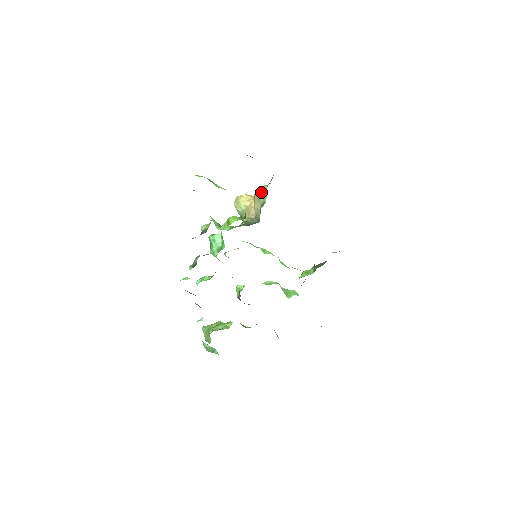
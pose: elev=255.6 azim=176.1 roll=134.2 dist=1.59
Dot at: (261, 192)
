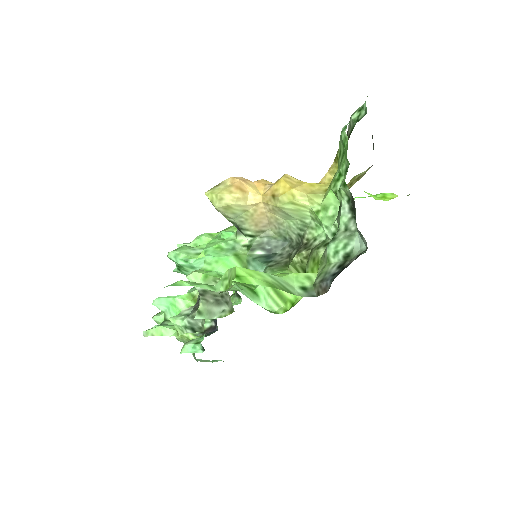
Dot at: (296, 208)
